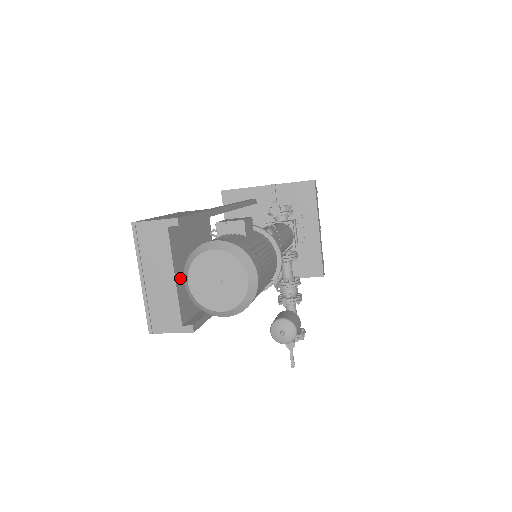
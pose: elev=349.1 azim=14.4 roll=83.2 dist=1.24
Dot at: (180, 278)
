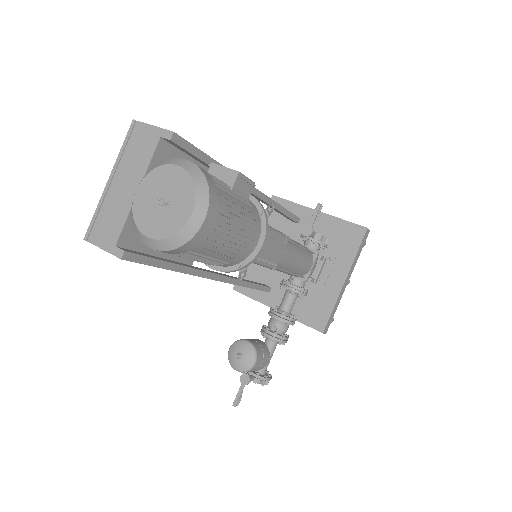
Dot at: occluded
